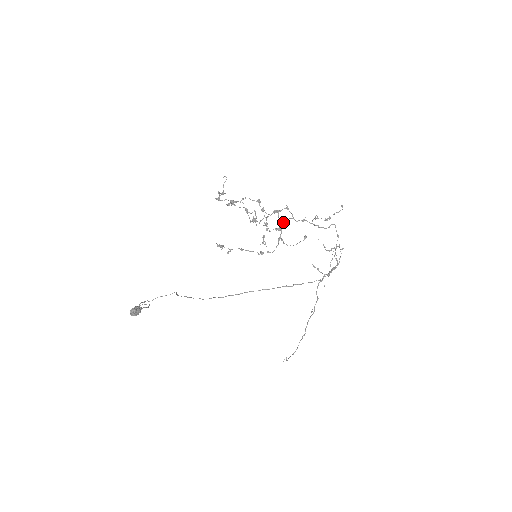
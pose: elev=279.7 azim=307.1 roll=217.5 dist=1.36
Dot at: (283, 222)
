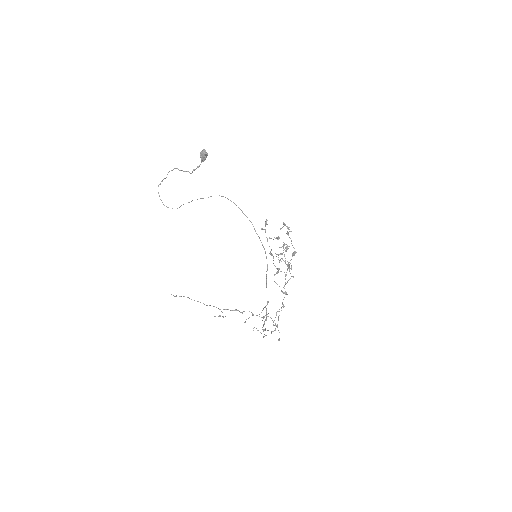
Dot at: occluded
